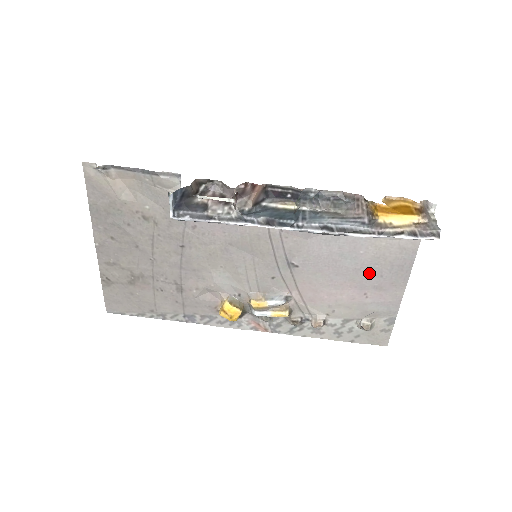
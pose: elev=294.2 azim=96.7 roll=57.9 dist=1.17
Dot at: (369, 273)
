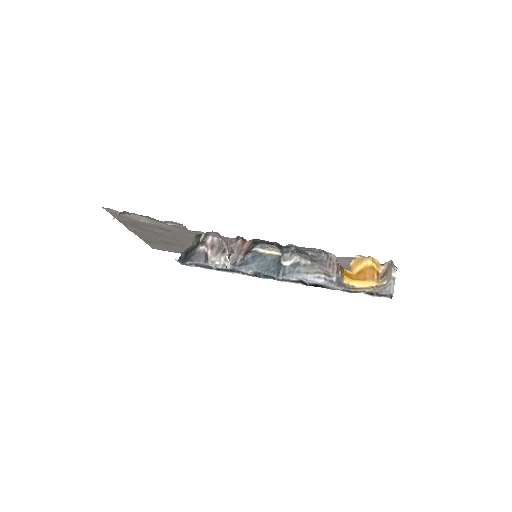
Dot at: (350, 268)
